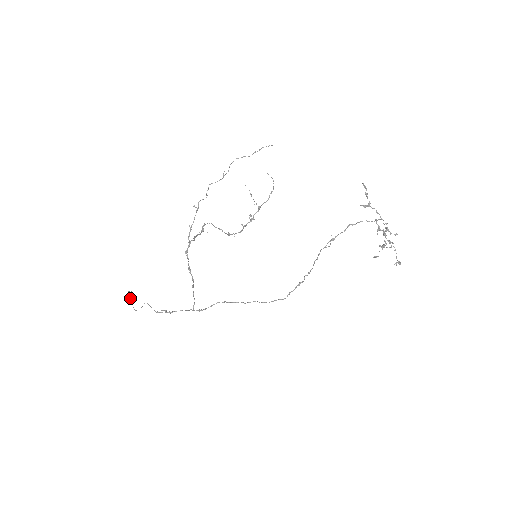
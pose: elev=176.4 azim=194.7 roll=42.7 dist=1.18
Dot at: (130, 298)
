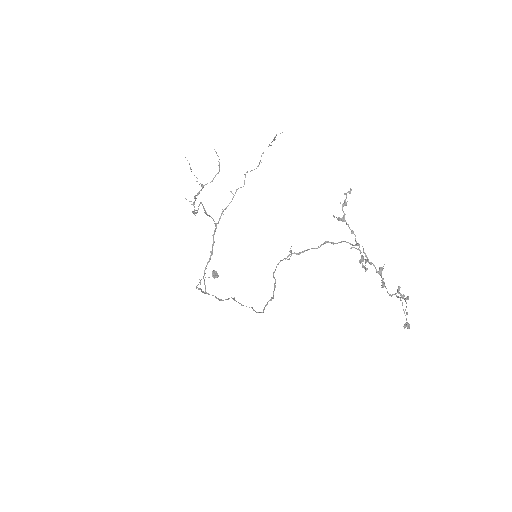
Dot at: (213, 277)
